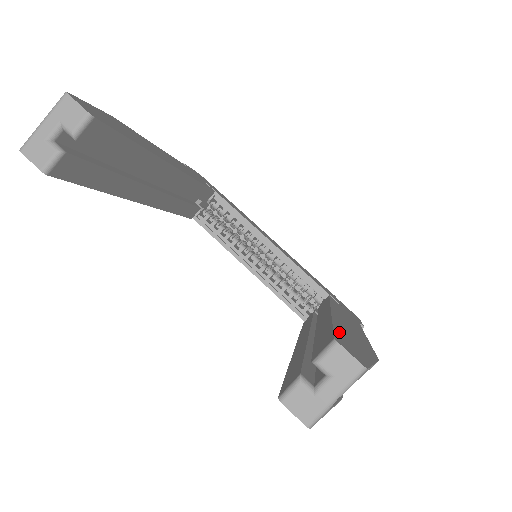
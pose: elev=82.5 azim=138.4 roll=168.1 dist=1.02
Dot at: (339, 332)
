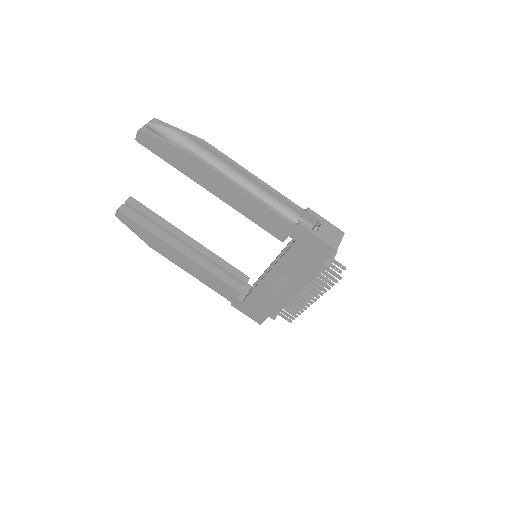
Dot at: occluded
